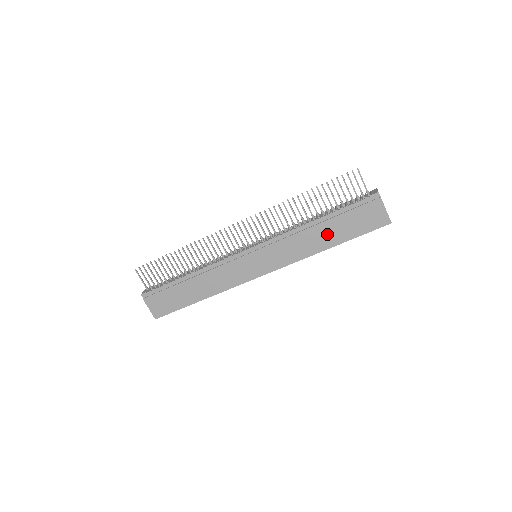
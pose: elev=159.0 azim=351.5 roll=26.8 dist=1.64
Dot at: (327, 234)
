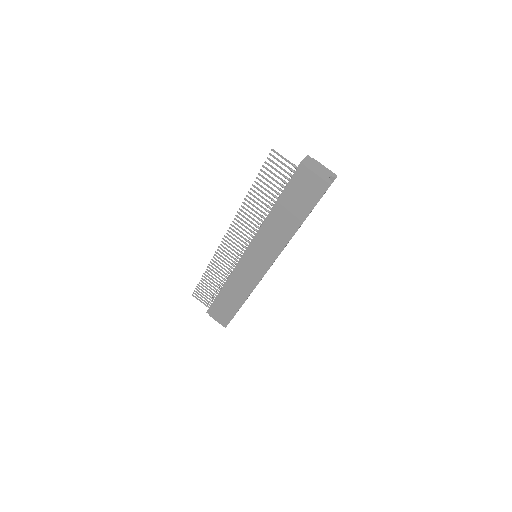
Dot at: (287, 218)
